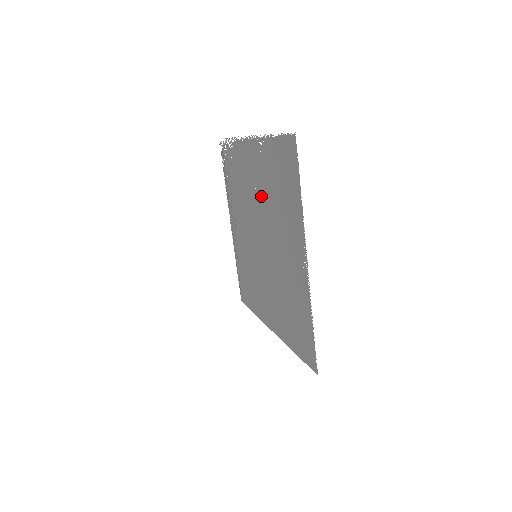
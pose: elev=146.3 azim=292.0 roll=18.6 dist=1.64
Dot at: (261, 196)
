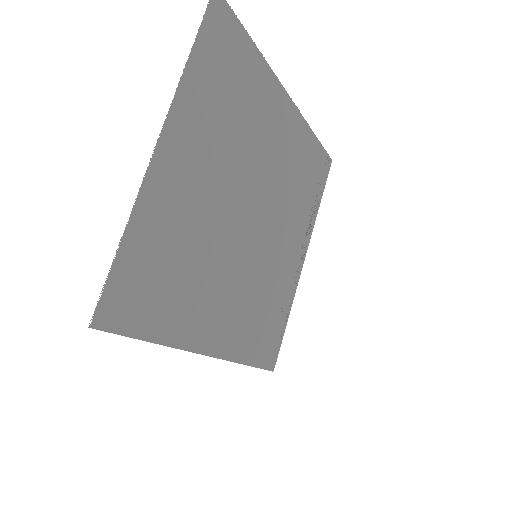
Dot at: (258, 149)
